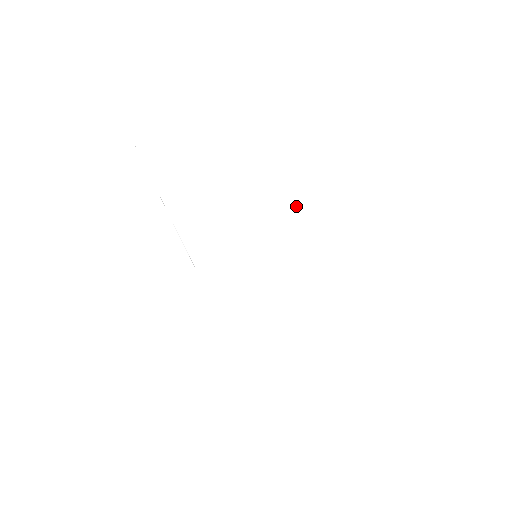
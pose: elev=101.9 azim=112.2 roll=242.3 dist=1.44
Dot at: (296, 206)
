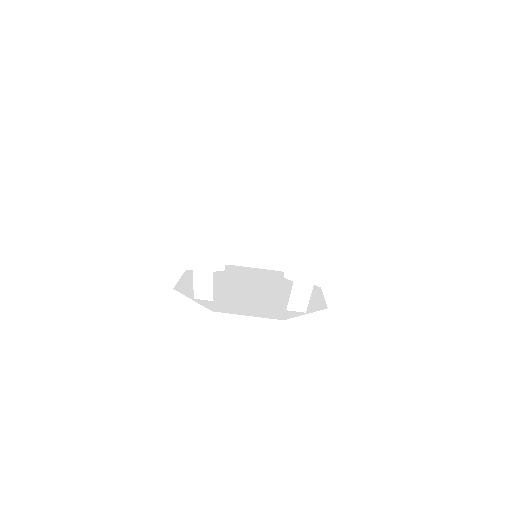
Dot at: (299, 287)
